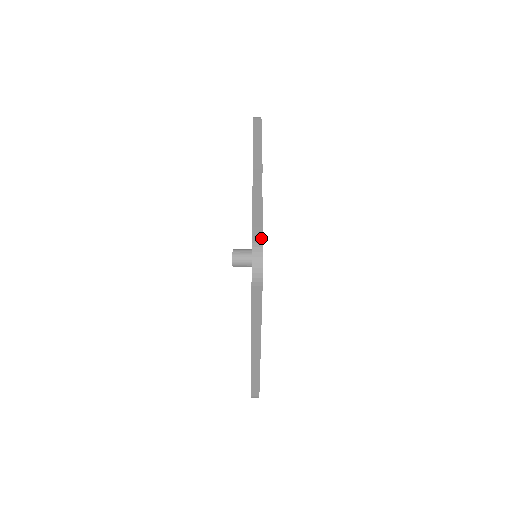
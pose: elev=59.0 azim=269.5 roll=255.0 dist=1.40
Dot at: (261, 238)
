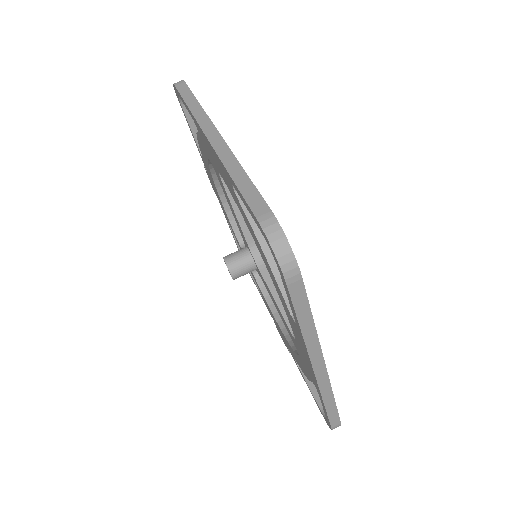
Dot at: occluded
